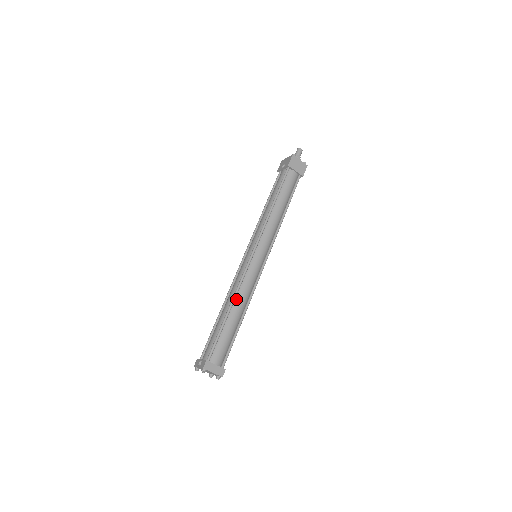
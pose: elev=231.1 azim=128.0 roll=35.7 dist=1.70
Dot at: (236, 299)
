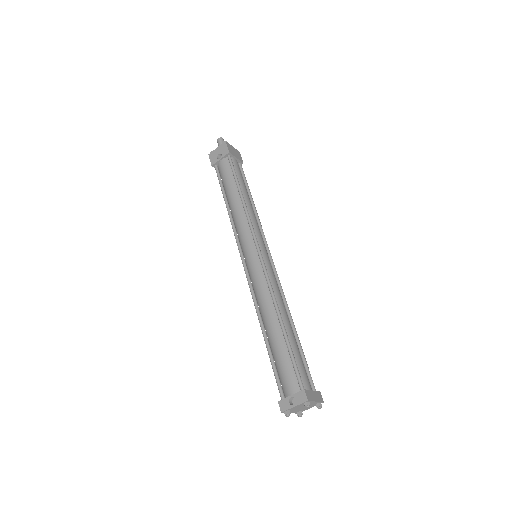
Dot at: (278, 306)
